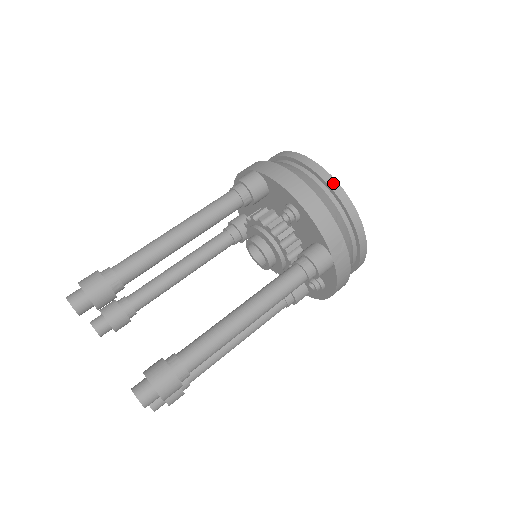
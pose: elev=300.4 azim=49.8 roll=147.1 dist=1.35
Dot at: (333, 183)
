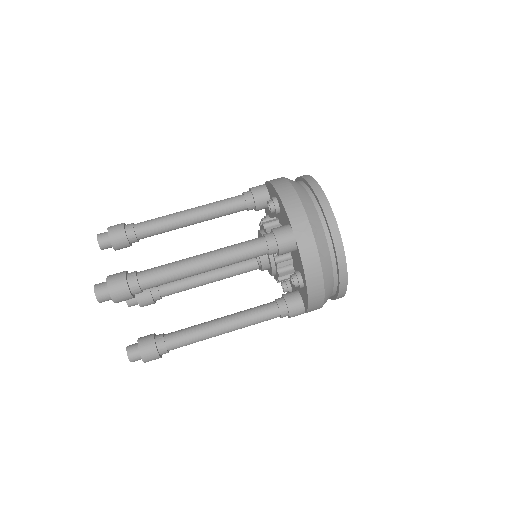
Dot at: (314, 184)
